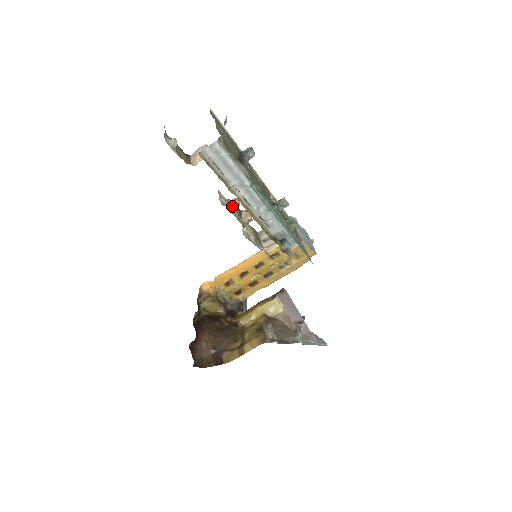
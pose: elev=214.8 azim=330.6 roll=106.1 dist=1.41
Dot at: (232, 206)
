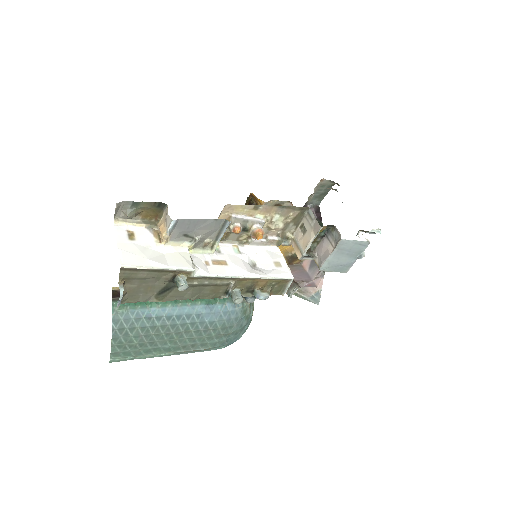
Dot at: (229, 232)
